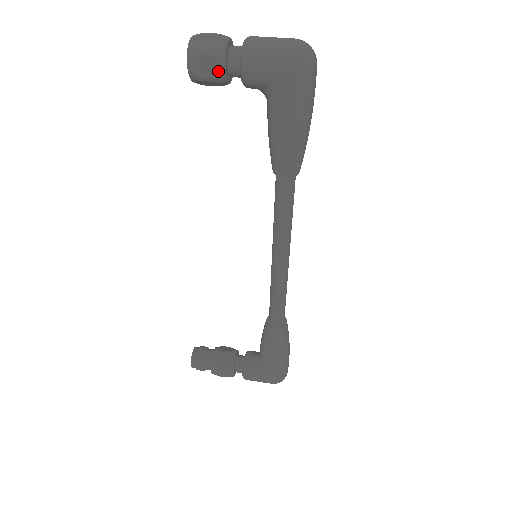
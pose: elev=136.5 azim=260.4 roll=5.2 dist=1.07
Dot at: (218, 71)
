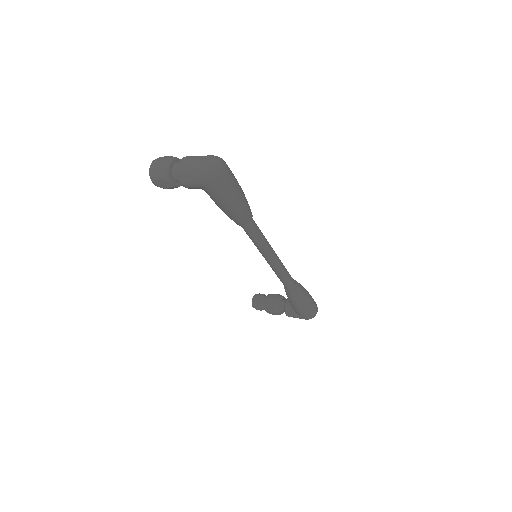
Dot at: (170, 186)
